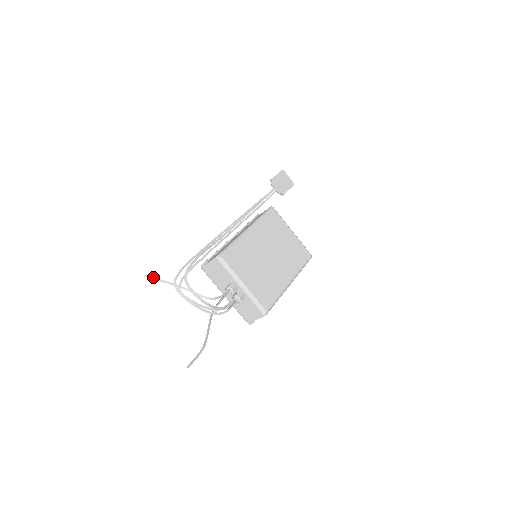
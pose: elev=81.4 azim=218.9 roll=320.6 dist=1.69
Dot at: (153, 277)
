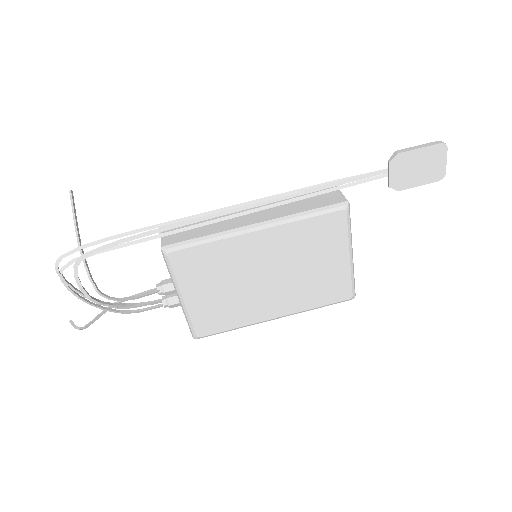
Dot at: (73, 207)
